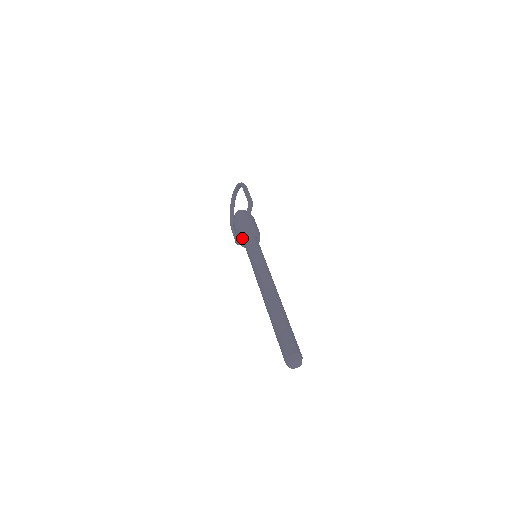
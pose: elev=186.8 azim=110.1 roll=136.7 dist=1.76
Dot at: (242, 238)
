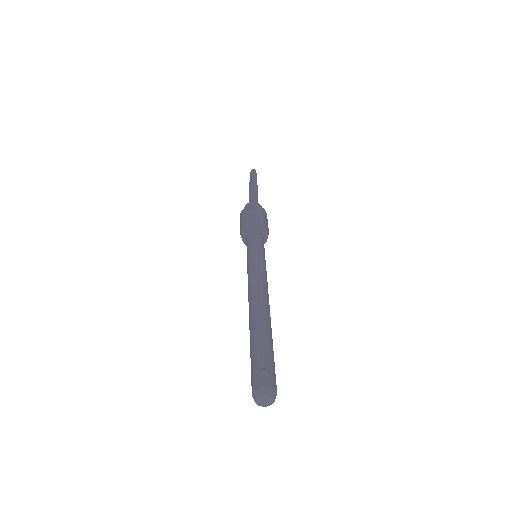
Dot at: (243, 235)
